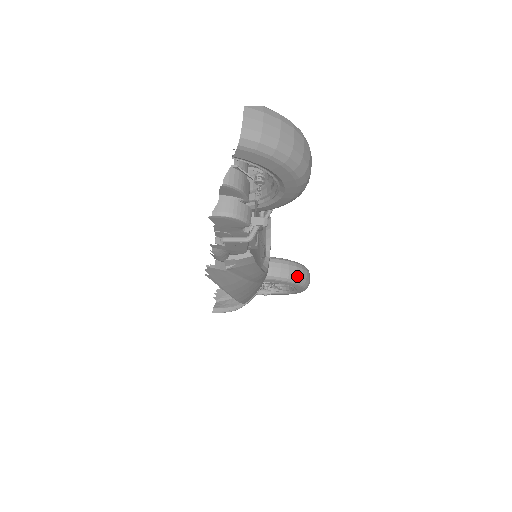
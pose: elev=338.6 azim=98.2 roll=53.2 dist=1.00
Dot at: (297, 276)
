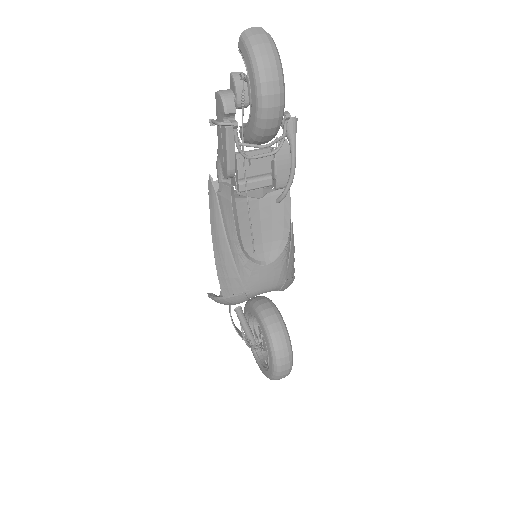
Dot at: (275, 334)
